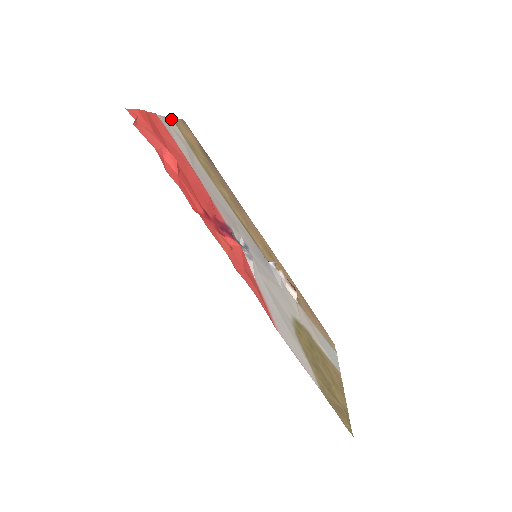
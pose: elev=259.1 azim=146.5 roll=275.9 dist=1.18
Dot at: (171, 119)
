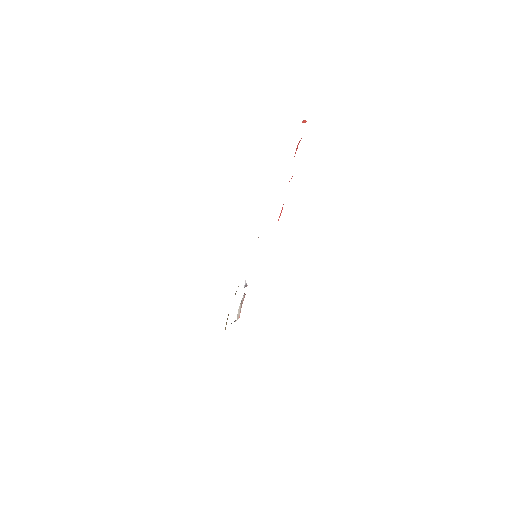
Dot at: occluded
